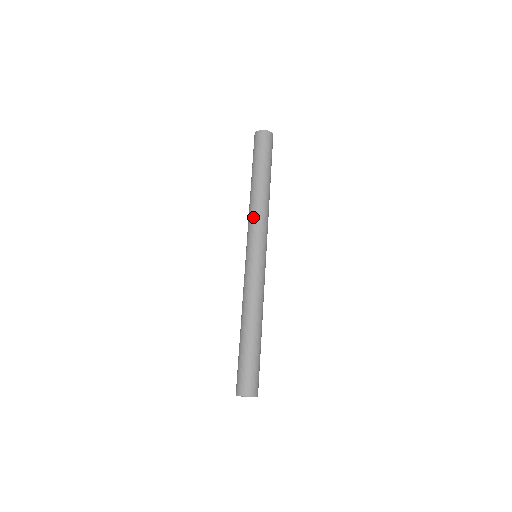
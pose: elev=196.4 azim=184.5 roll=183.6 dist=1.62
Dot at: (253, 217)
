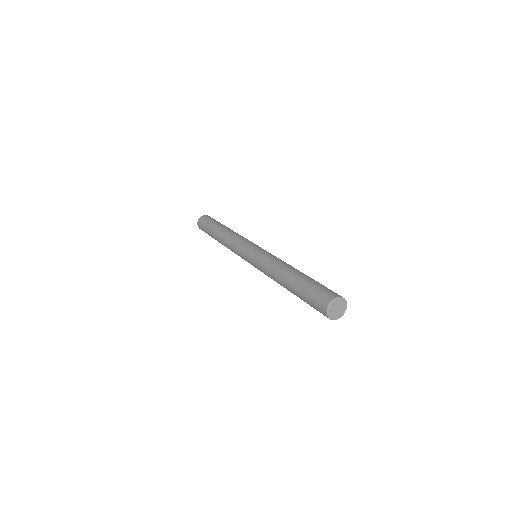
Dot at: (231, 244)
